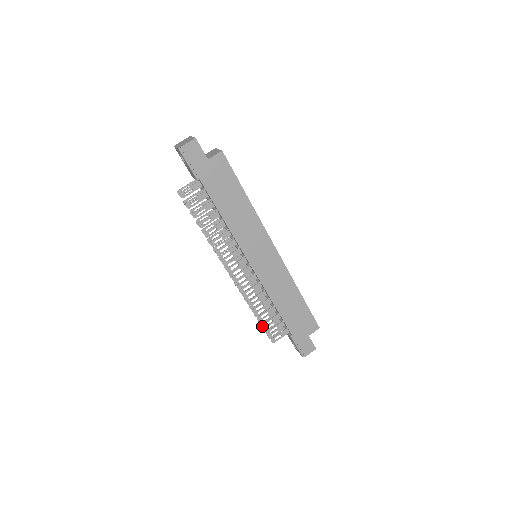
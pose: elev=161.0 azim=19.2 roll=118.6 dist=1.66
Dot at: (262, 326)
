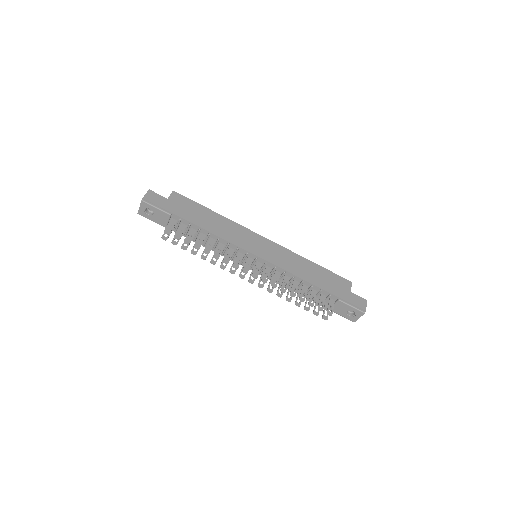
Dot at: (310, 305)
